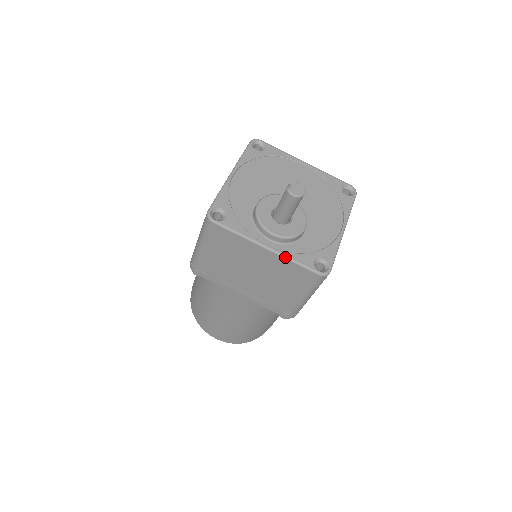
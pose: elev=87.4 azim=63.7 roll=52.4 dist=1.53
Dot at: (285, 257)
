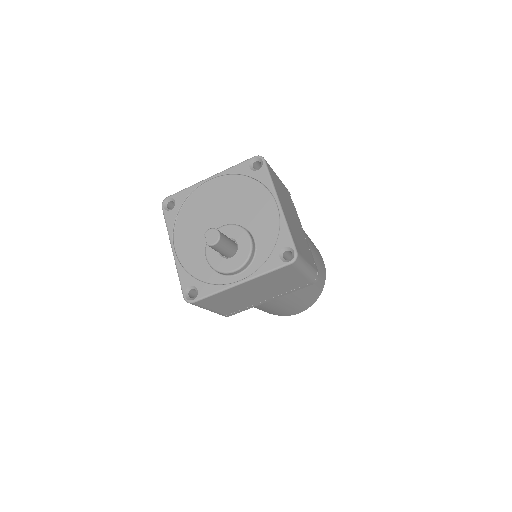
Dot at: (258, 276)
